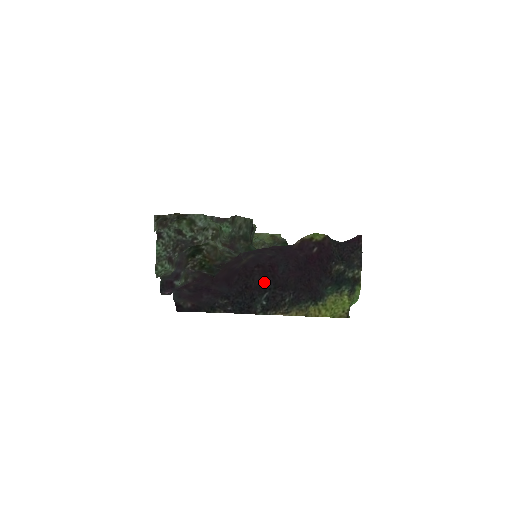
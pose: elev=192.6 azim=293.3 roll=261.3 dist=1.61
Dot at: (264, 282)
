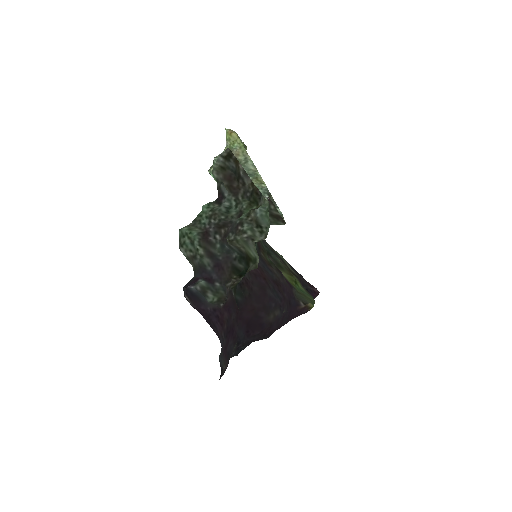
Dot at: occluded
